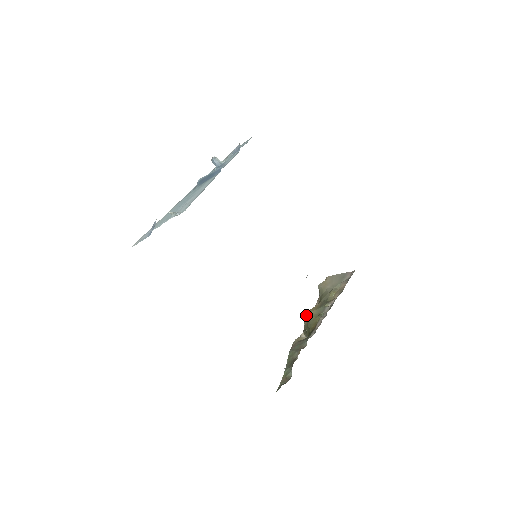
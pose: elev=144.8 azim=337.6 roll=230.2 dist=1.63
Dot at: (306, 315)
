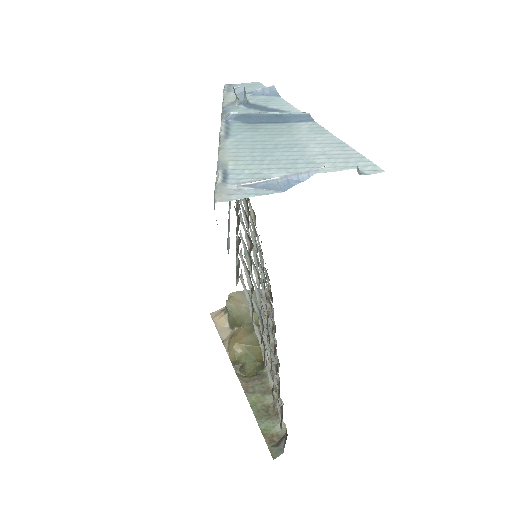
Dot at: (239, 342)
